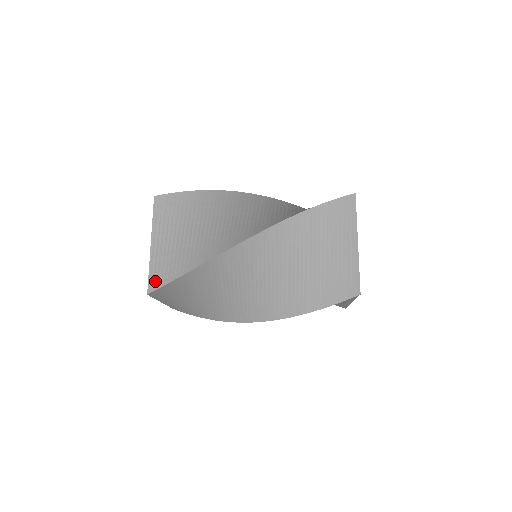
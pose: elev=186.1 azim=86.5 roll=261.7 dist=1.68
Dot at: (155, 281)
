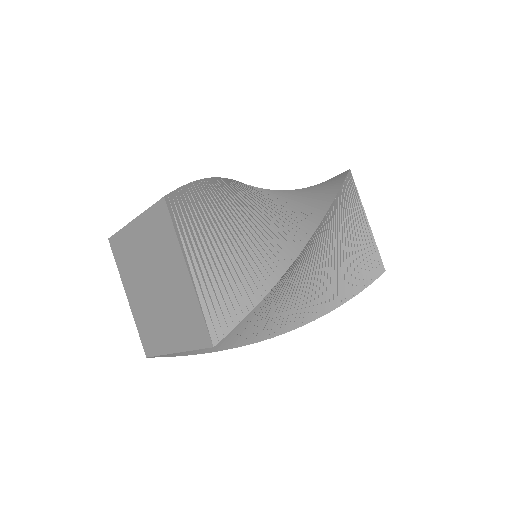
Dot at: (219, 324)
